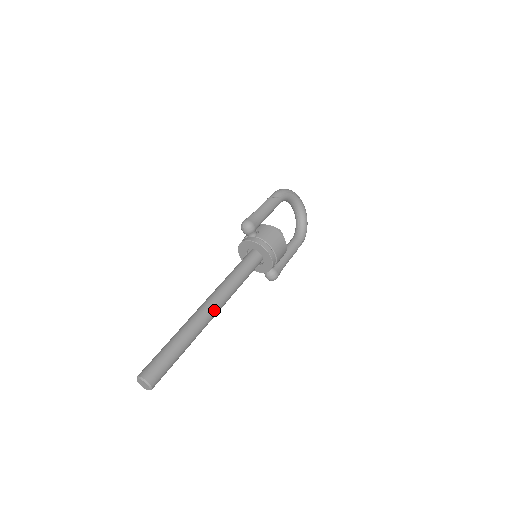
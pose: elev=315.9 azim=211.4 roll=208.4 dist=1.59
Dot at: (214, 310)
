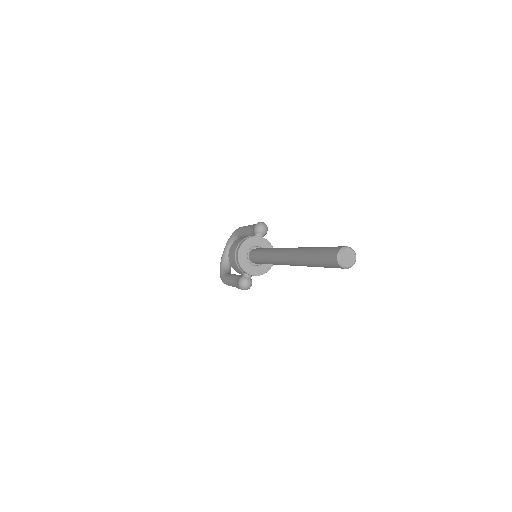
Dot at: occluded
